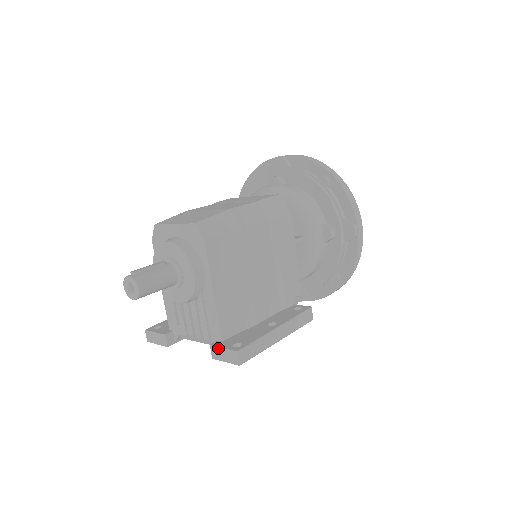
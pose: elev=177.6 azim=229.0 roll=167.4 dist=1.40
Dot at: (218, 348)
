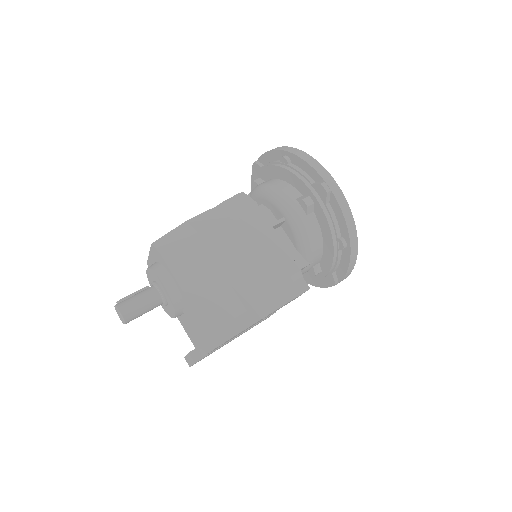
Dot at: (202, 341)
